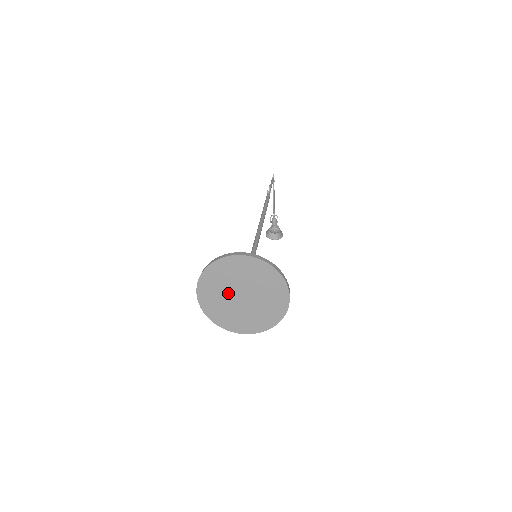
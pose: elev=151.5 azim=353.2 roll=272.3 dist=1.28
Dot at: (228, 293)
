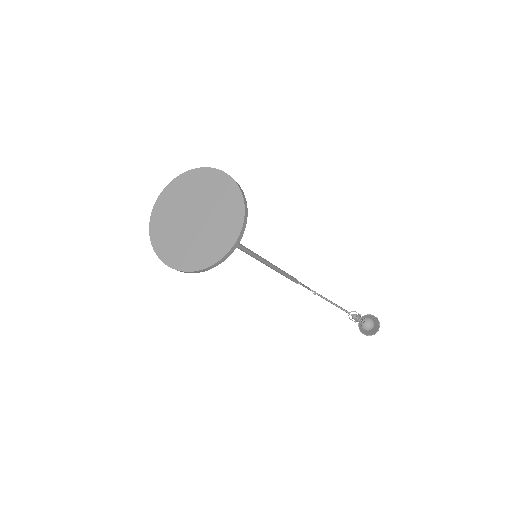
Dot at: (183, 231)
